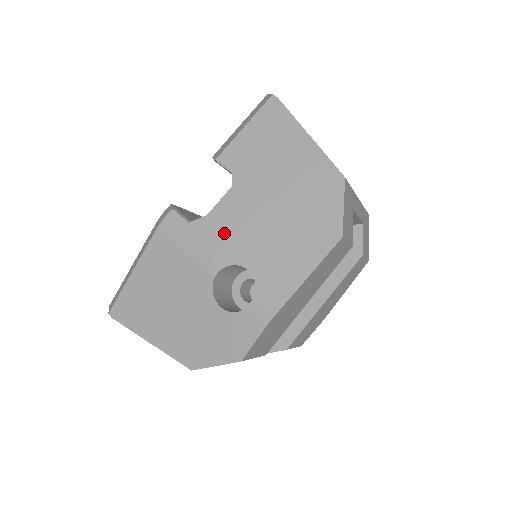
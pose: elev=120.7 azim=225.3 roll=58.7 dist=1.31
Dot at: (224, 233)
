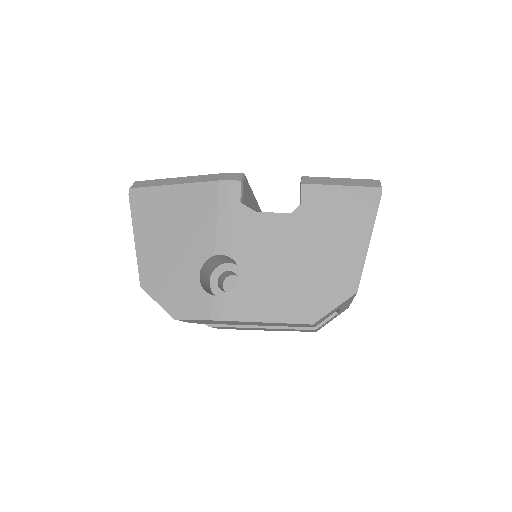
Dot at: (253, 236)
